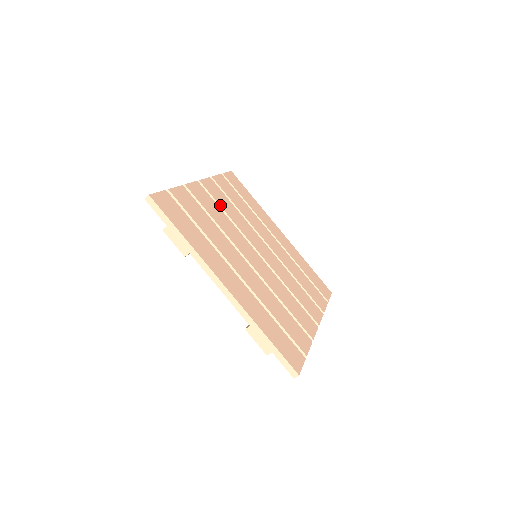
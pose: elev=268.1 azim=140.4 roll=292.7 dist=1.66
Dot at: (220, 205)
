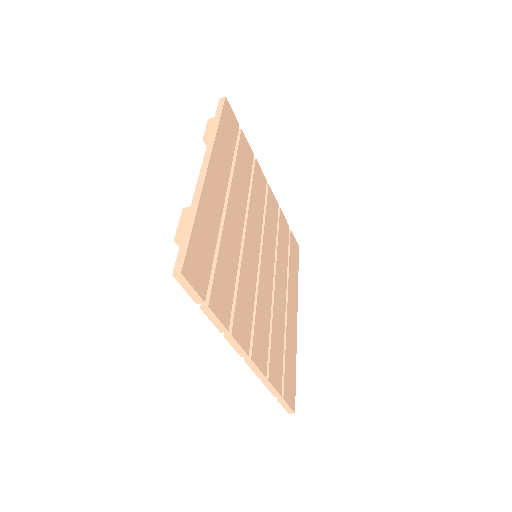
Dot at: (267, 207)
